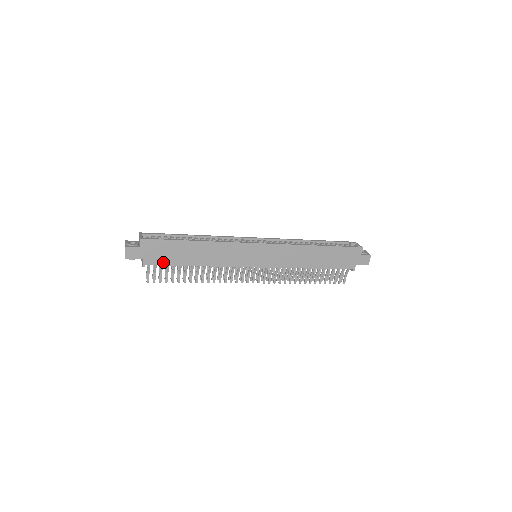
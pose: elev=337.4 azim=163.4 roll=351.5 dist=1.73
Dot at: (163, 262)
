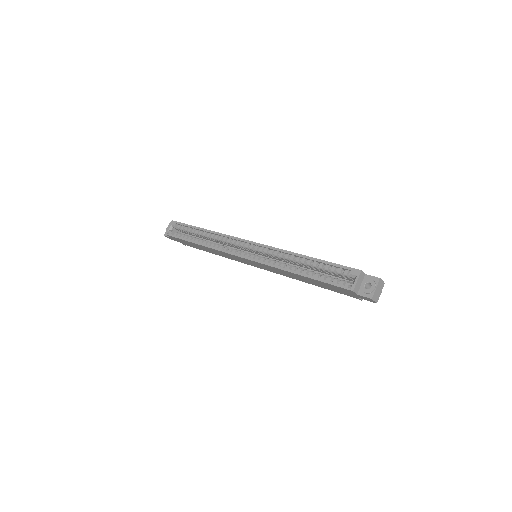
Dot at: (192, 246)
